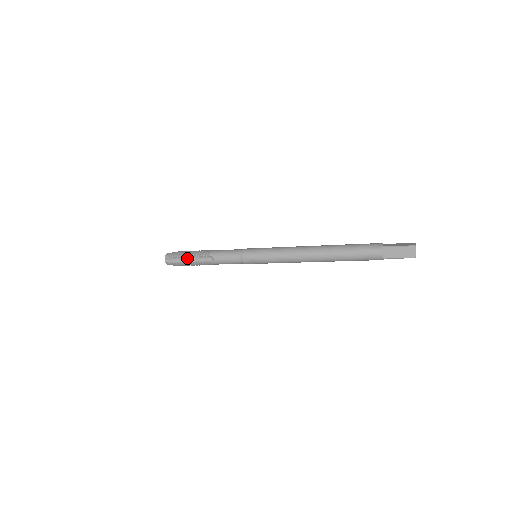
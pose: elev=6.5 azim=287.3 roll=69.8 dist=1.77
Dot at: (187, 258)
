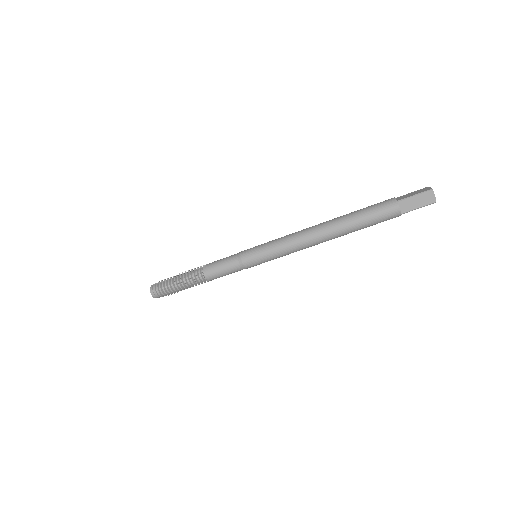
Dot at: occluded
